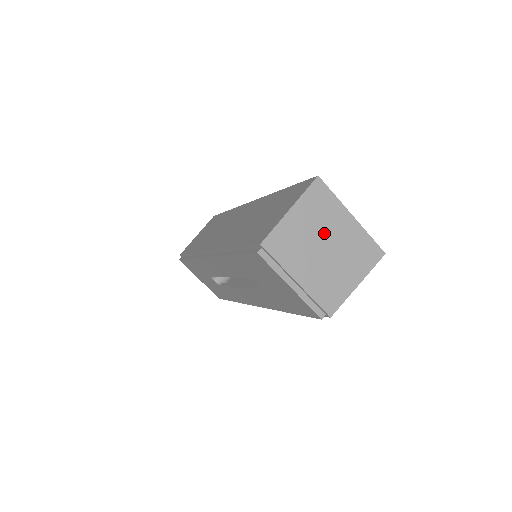
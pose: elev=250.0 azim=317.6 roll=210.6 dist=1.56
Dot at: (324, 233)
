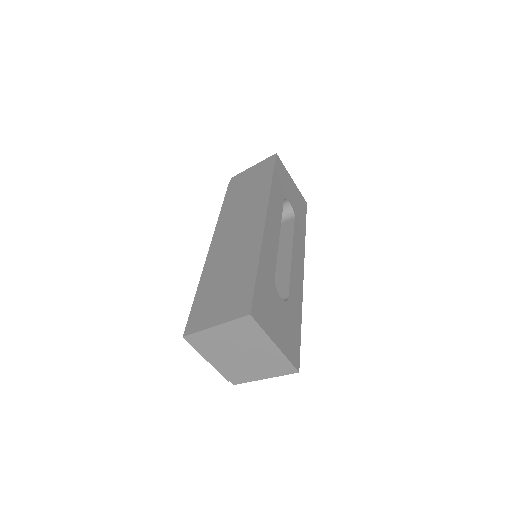
Dot at: (244, 346)
